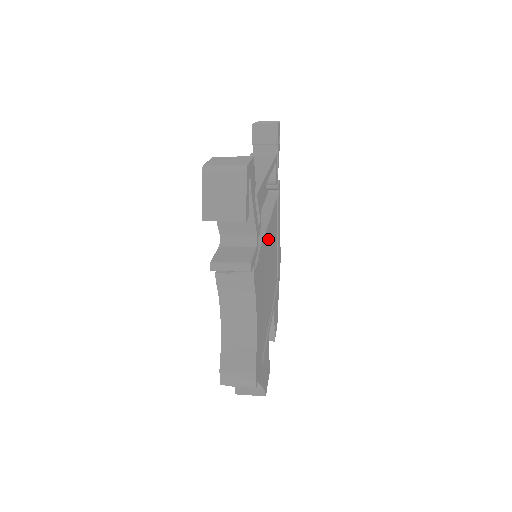
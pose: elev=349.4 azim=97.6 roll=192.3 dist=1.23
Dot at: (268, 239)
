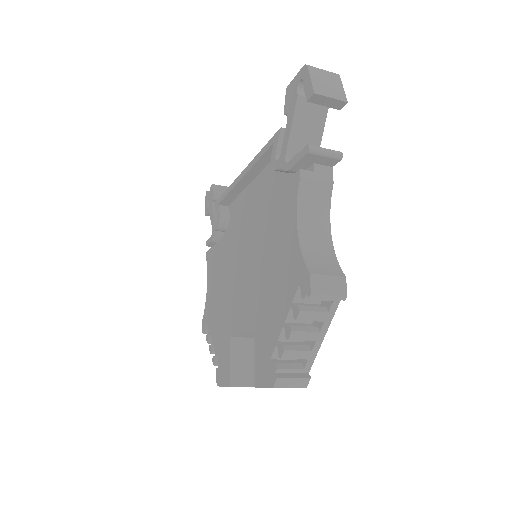
Dot at: occluded
